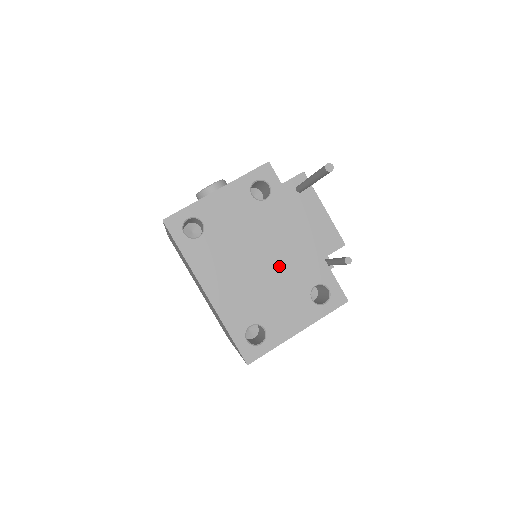
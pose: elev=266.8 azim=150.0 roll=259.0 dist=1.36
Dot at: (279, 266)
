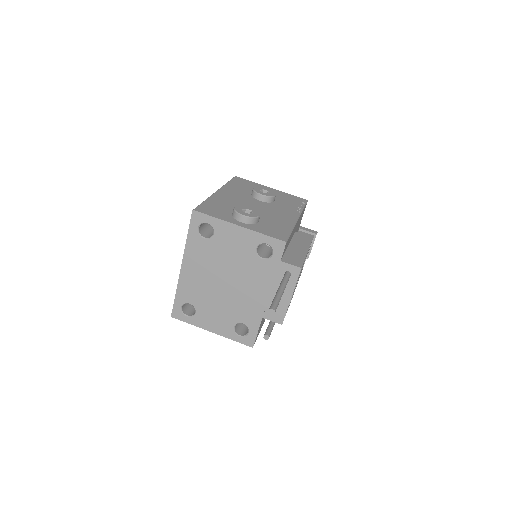
Dot at: (233, 296)
